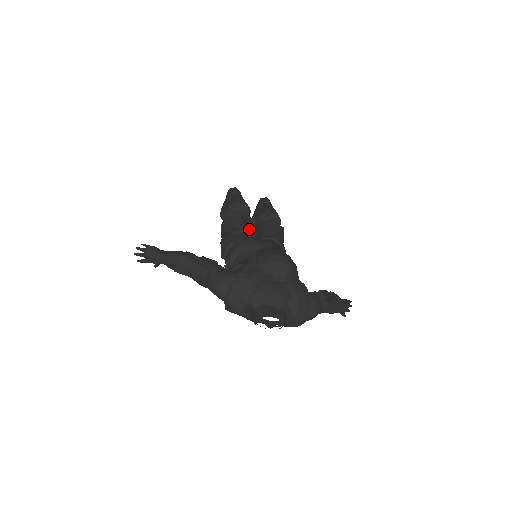
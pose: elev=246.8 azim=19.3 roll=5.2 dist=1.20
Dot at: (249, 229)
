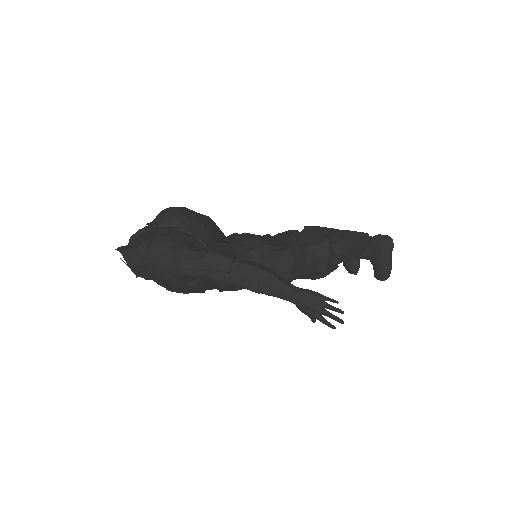
Dot at: (279, 239)
